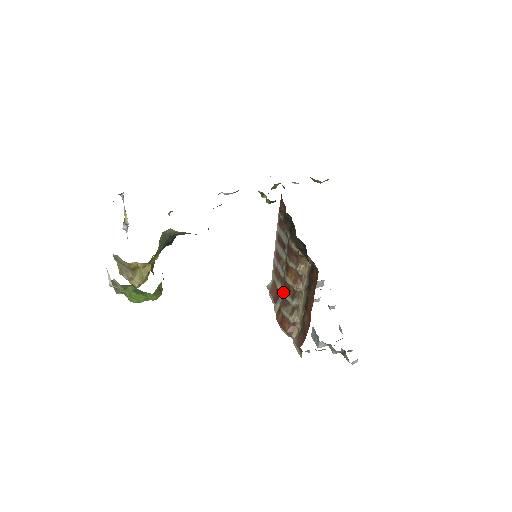
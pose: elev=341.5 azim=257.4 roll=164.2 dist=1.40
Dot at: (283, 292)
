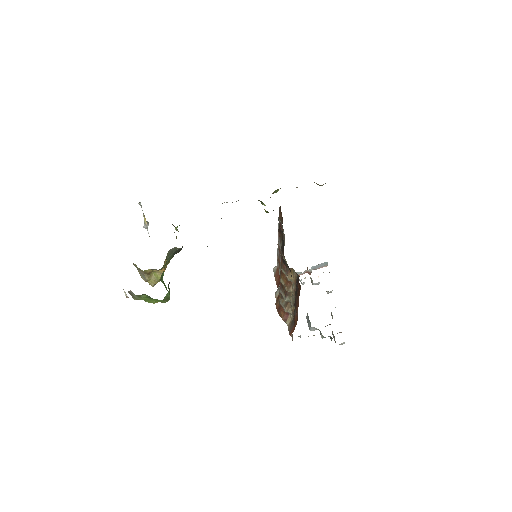
Dot at: (279, 287)
